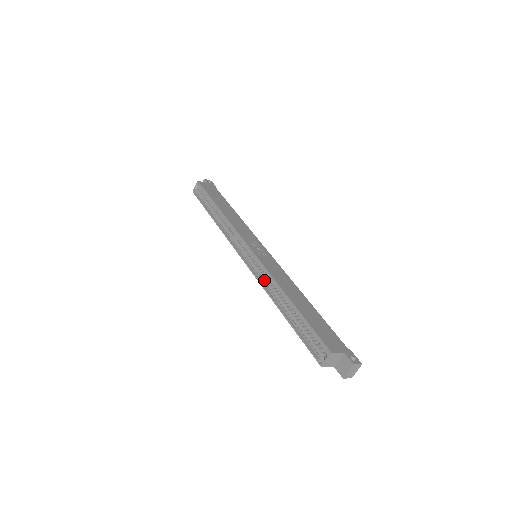
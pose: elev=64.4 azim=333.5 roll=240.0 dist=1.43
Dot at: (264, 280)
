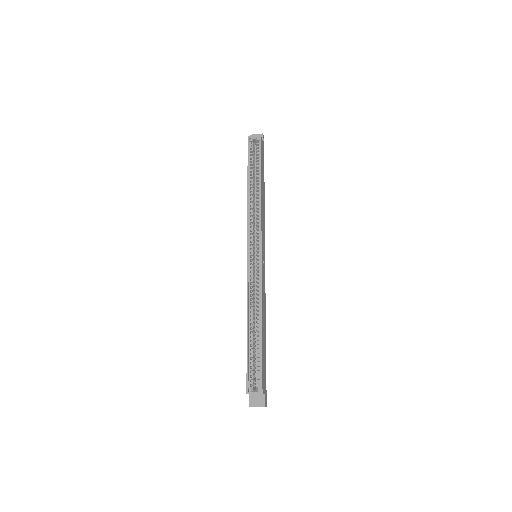
Dot at: (252, 288)
